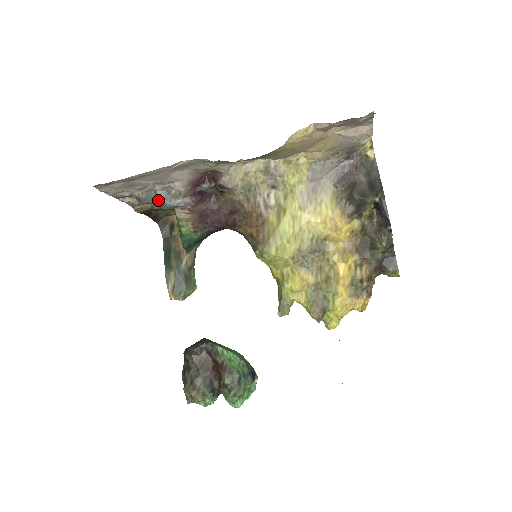
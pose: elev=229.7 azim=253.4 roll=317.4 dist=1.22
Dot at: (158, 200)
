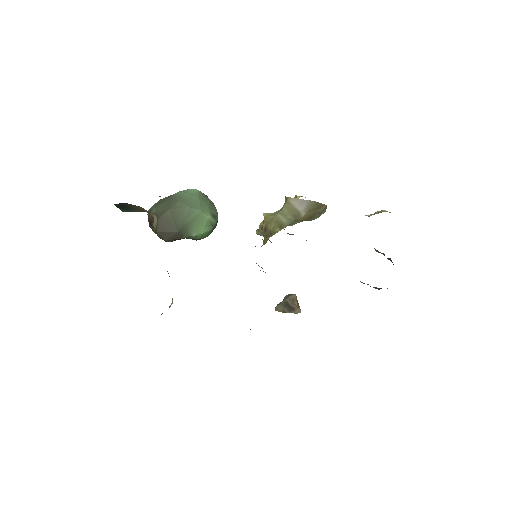
Dot at: occluded
